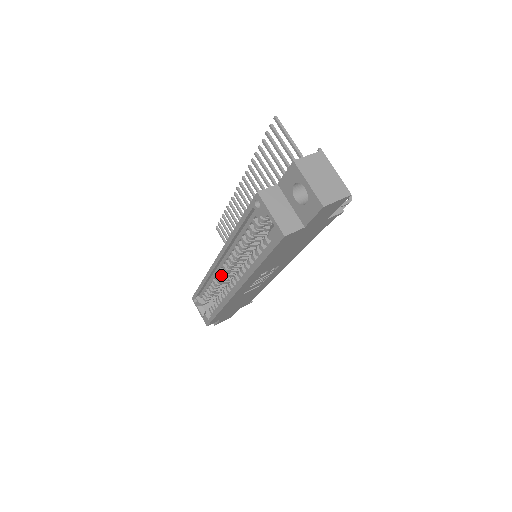
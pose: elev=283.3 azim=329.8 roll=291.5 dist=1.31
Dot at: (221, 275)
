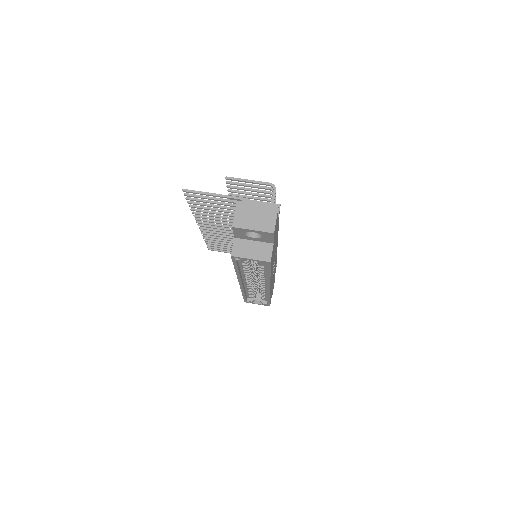
Dot at: (250, 285)
